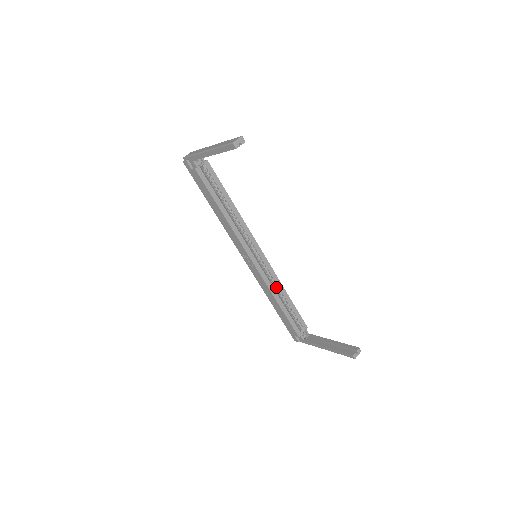
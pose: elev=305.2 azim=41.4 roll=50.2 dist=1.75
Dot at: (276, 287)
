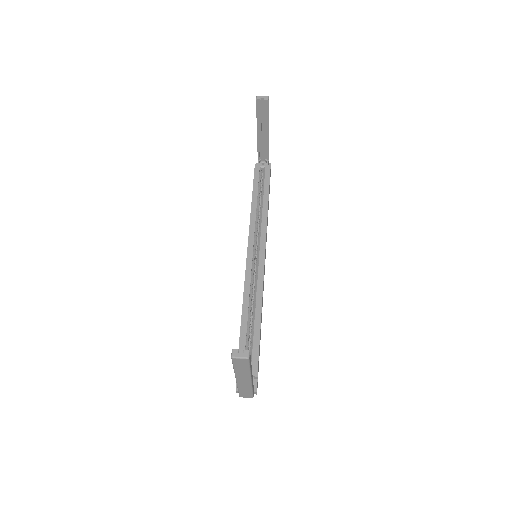
Dot at: (254, 299)
